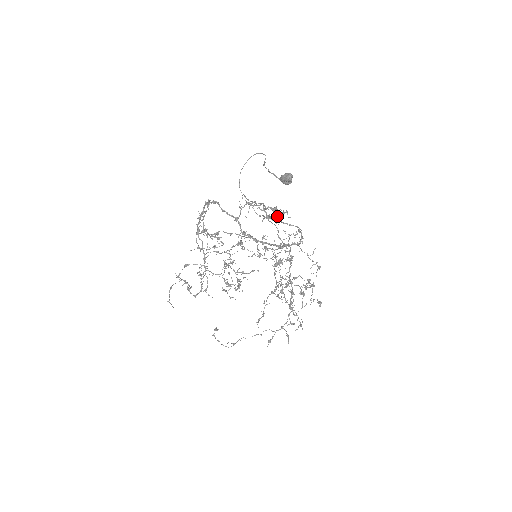
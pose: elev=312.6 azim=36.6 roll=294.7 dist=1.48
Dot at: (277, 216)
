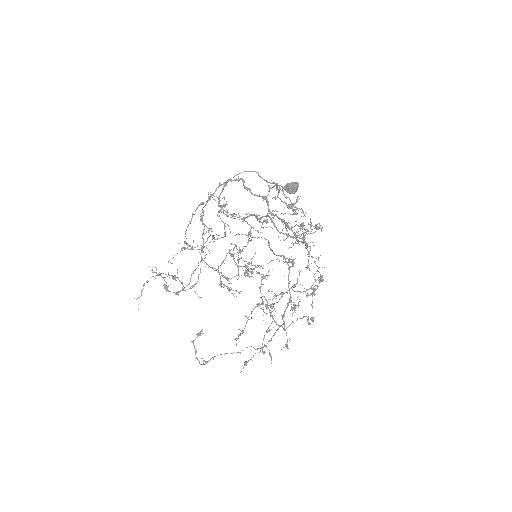
Dot at: occluded
